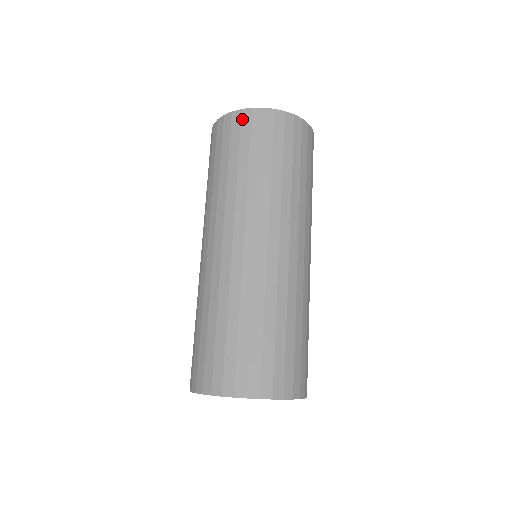
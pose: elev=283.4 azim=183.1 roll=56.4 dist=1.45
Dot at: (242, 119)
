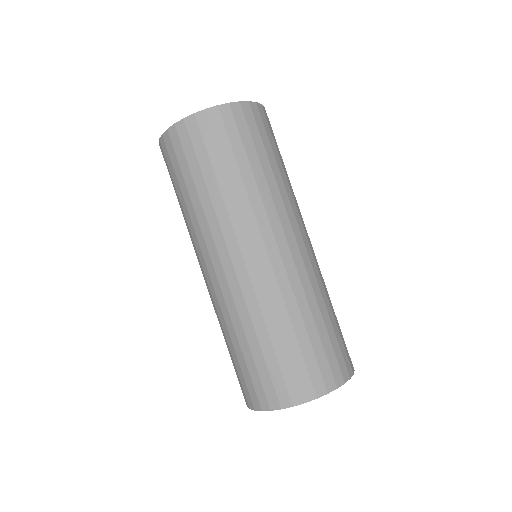
Dot at: (211, 120)
